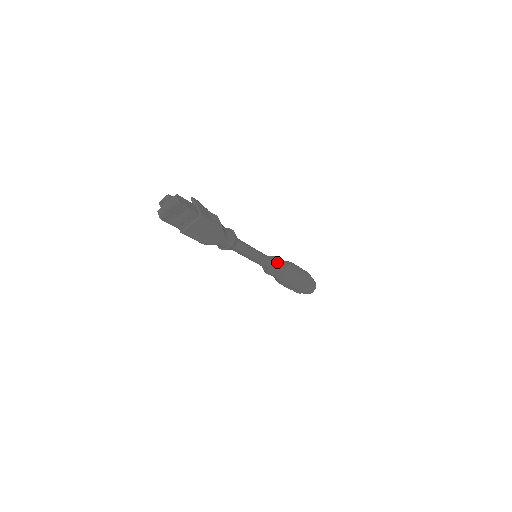
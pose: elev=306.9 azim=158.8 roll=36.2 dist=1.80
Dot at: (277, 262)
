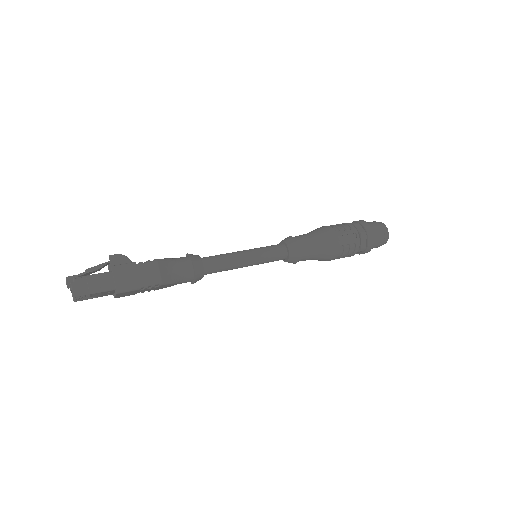
Dot at: (293, 253)
